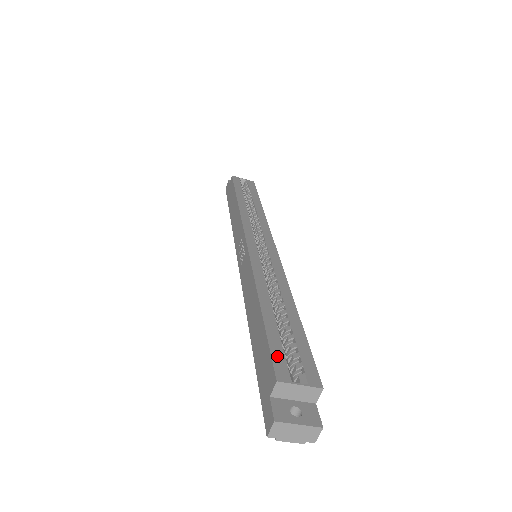
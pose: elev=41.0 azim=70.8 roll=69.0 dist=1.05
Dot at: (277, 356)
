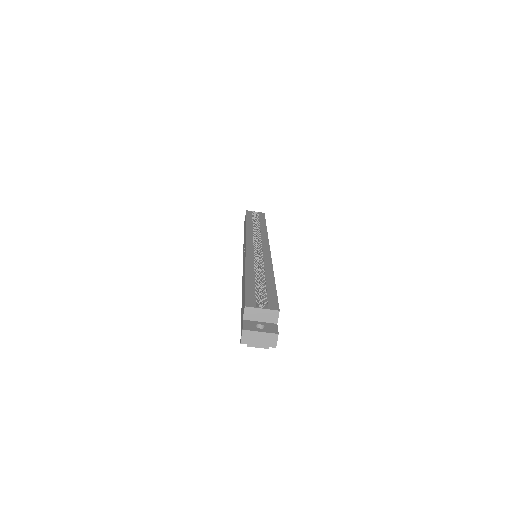
Dot at: (249, 296)
